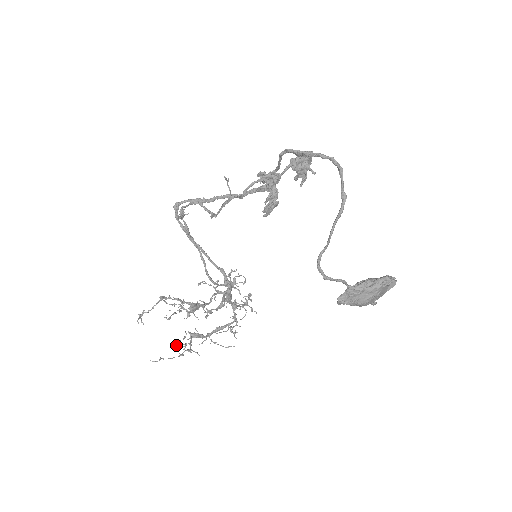
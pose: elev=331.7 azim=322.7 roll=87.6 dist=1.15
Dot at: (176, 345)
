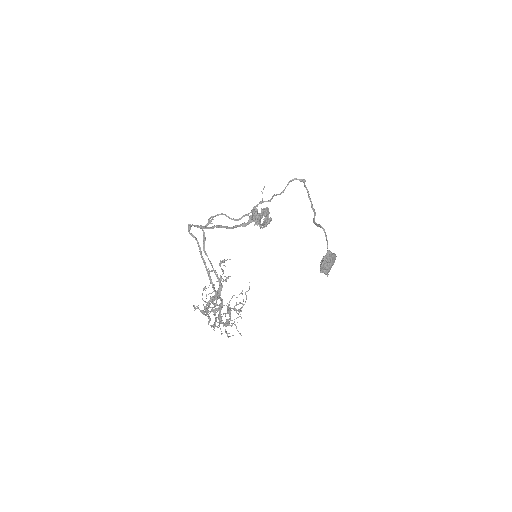
Dot at: occluded
